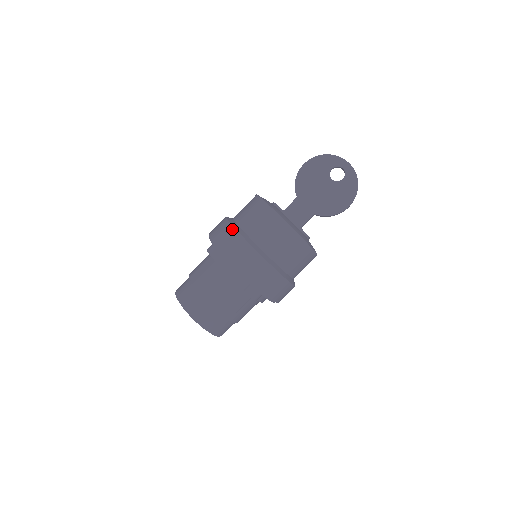
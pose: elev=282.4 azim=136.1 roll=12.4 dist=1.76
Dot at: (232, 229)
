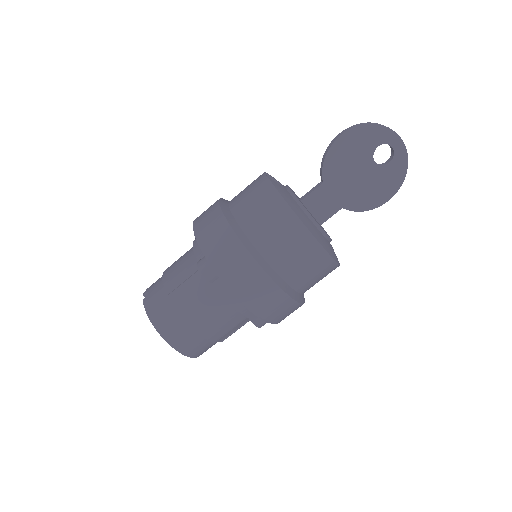
Dot at: (243, 251)
